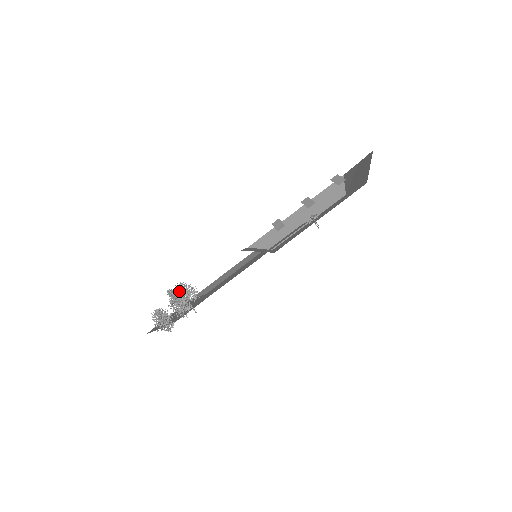
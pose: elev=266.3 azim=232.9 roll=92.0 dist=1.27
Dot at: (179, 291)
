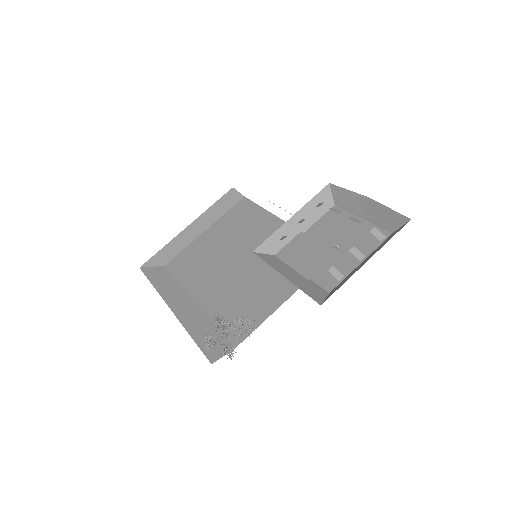
Dot at: (239, 324)
